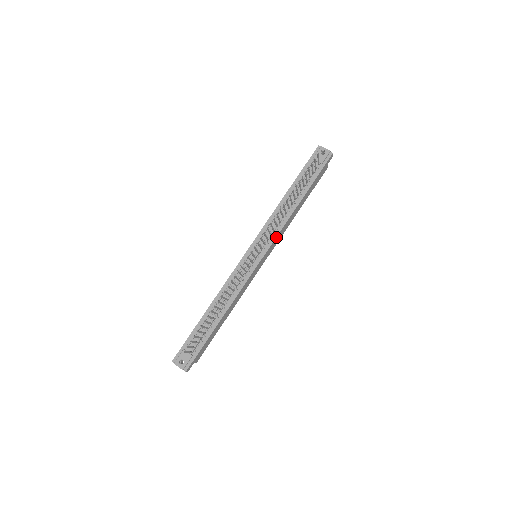
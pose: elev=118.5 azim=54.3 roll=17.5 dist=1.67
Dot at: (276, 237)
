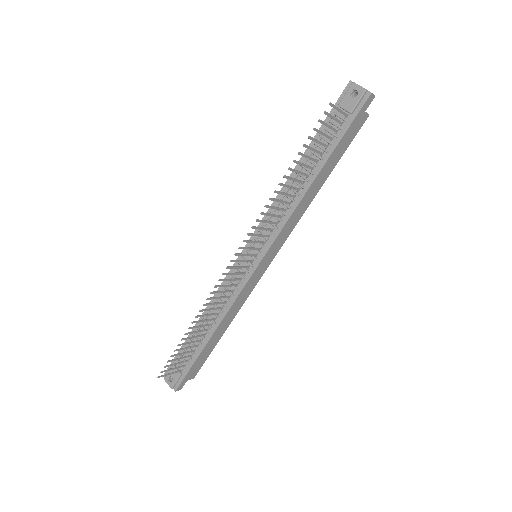
Dot at: (280, 232)
